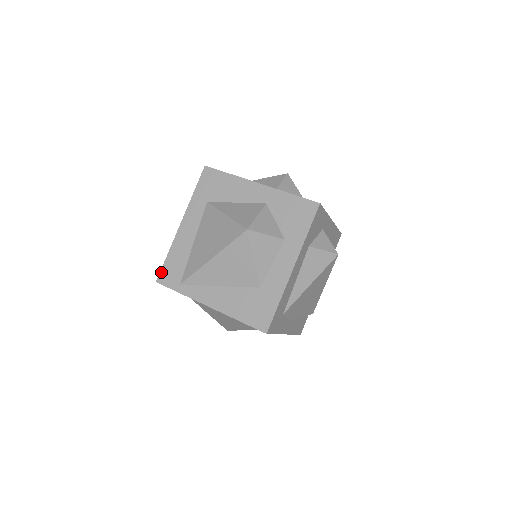
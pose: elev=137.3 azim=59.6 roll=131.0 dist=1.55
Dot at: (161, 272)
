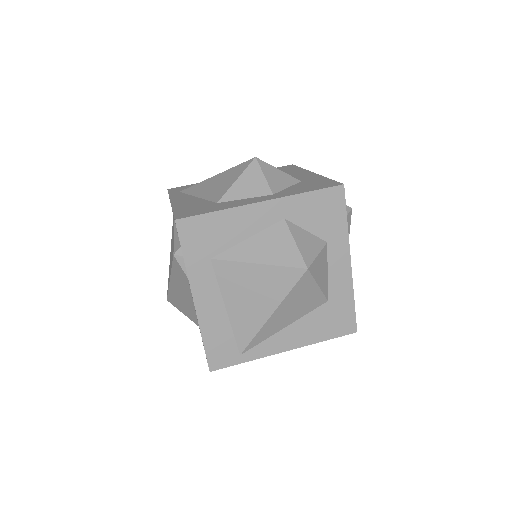
Dot at: (208, 360)
